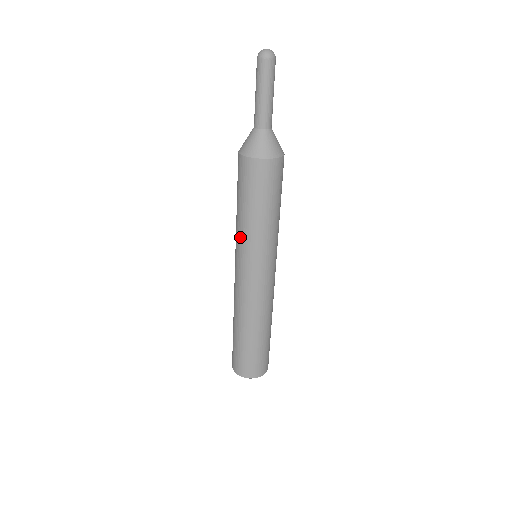
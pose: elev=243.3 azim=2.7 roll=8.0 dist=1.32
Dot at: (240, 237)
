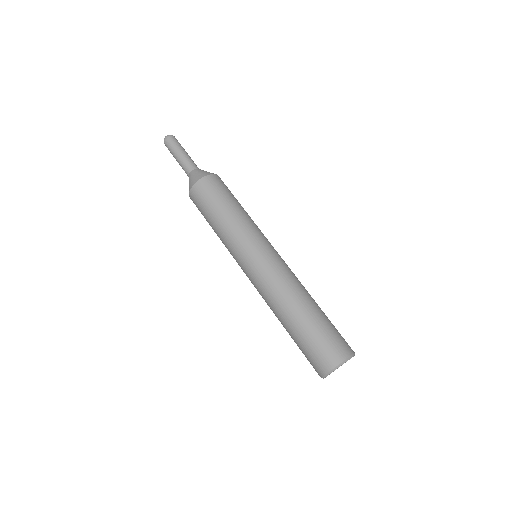
Dot at: (227, 244)
